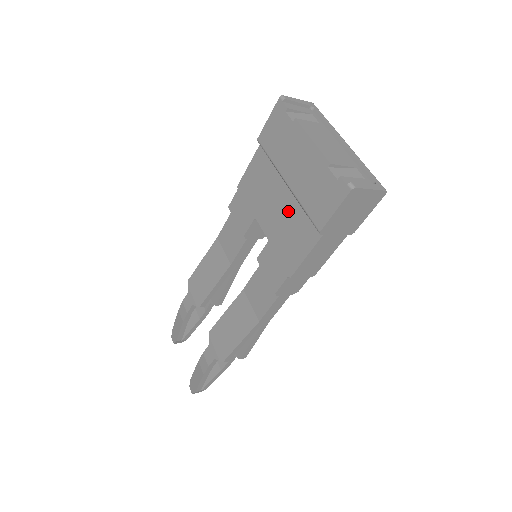
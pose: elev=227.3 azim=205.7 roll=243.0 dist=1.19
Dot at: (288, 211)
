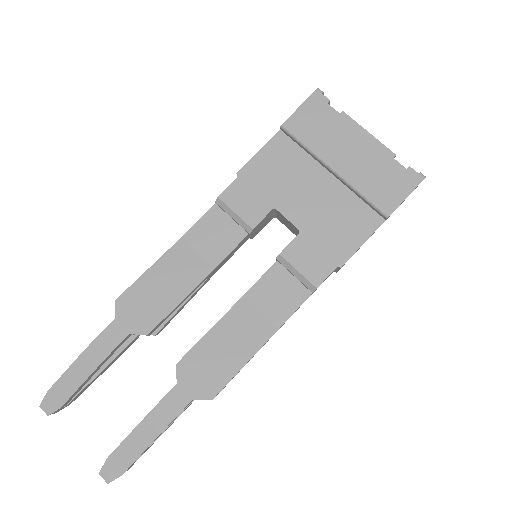
Dot at: (332, 199)
